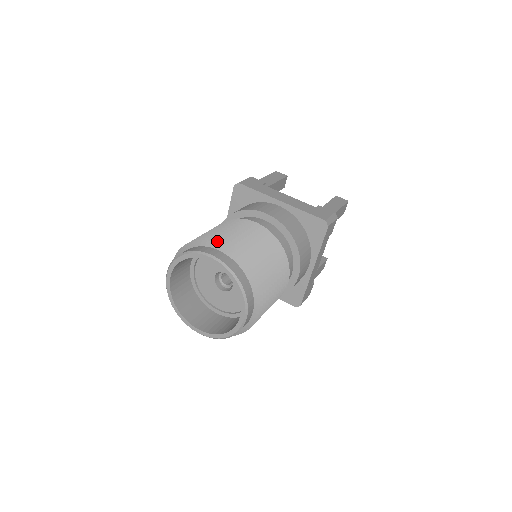
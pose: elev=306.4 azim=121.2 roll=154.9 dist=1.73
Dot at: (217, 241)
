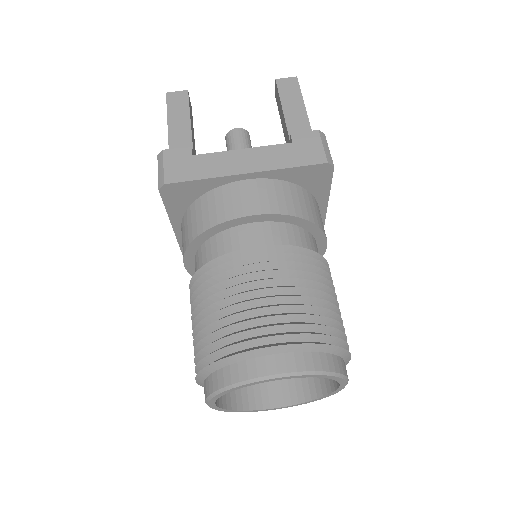
Dot at: (256, 341)
